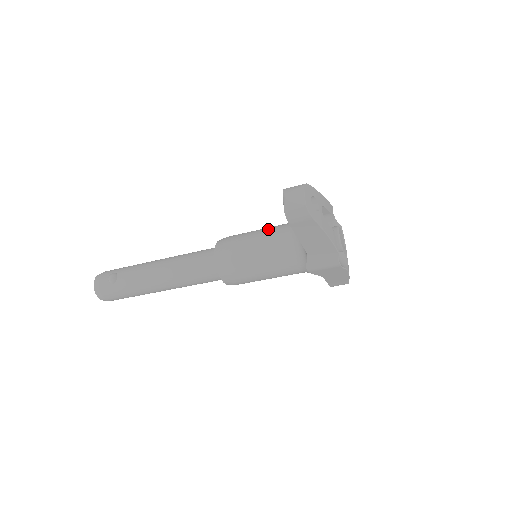
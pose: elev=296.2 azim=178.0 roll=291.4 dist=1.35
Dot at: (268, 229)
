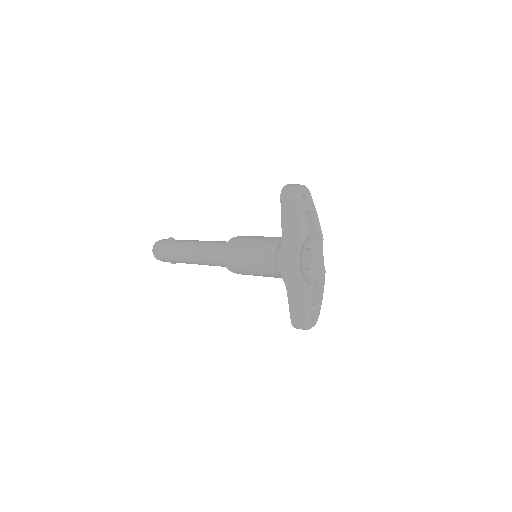
Dot at: occluded
